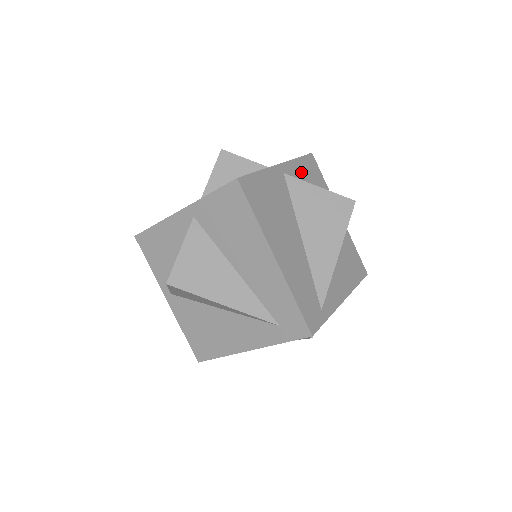
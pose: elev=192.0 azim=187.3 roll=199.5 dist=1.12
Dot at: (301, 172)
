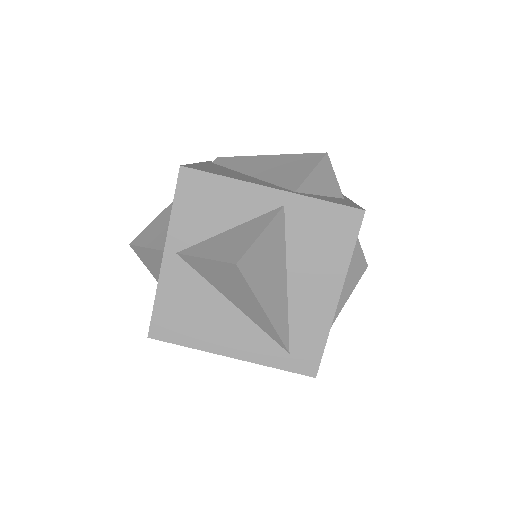
Dot at: occluded
